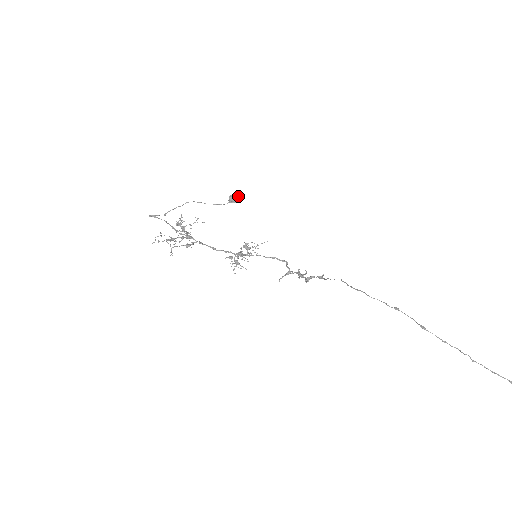
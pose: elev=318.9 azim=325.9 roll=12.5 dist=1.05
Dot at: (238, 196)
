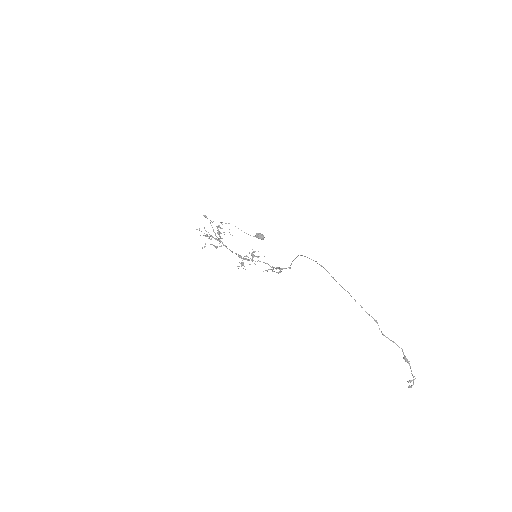
Dot at: (262, 234)
